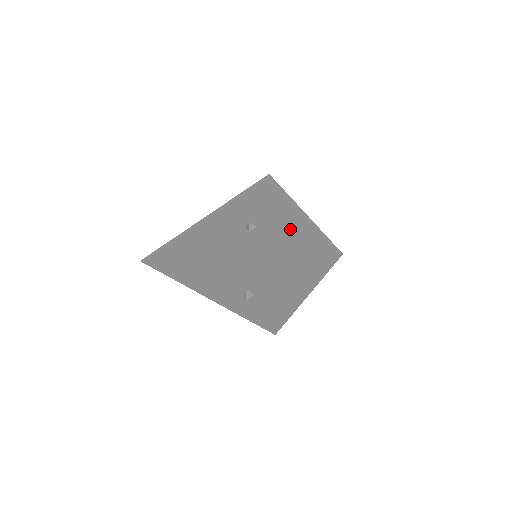
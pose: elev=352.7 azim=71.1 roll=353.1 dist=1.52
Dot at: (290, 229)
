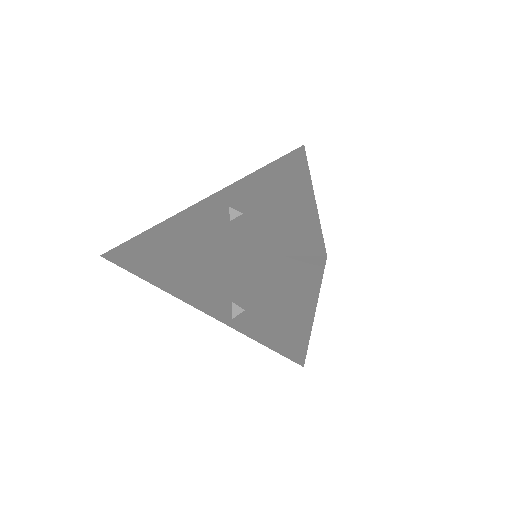
Dot at: (280, 216)
